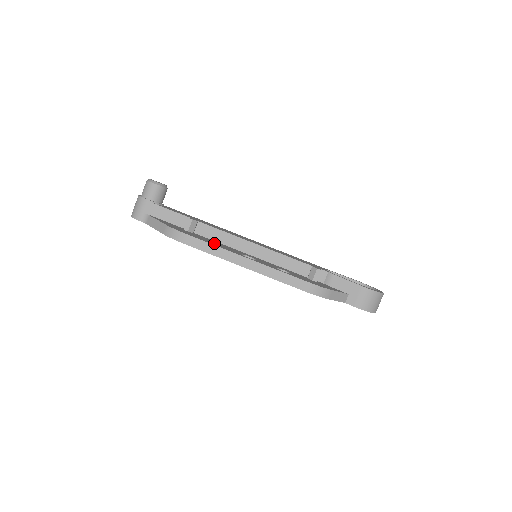
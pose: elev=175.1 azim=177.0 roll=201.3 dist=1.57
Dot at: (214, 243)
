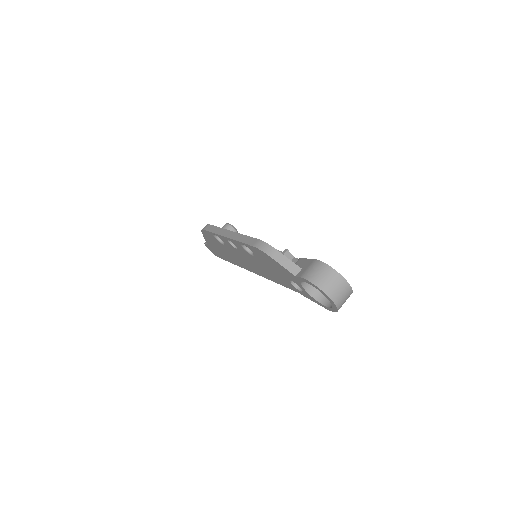
Dot at: occluded
